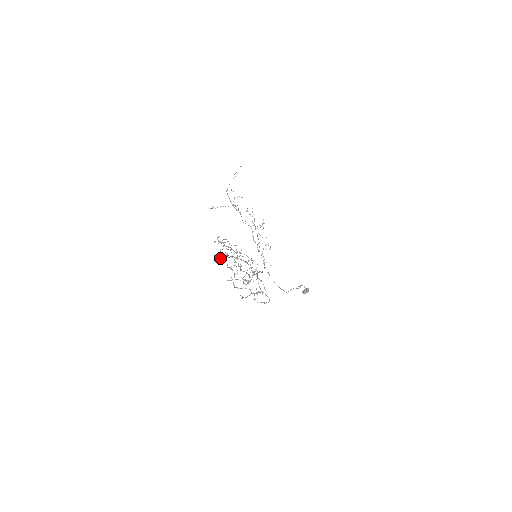
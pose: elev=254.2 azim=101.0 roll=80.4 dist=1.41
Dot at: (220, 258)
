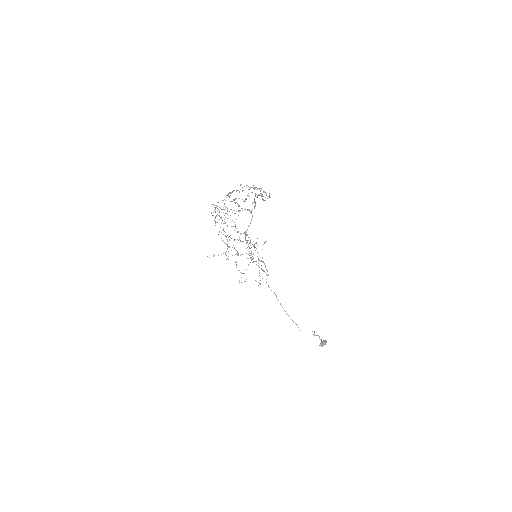
Dot at: (218, 202)
